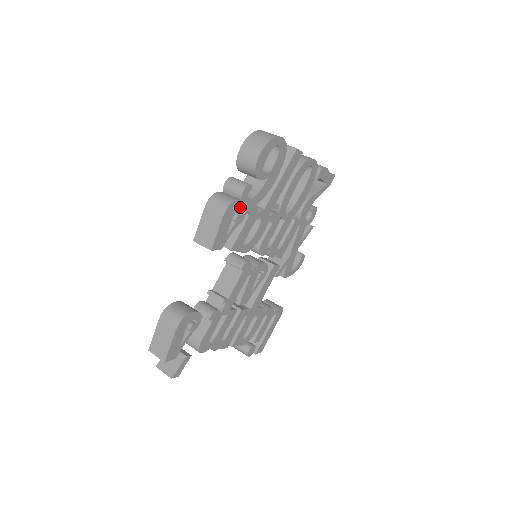
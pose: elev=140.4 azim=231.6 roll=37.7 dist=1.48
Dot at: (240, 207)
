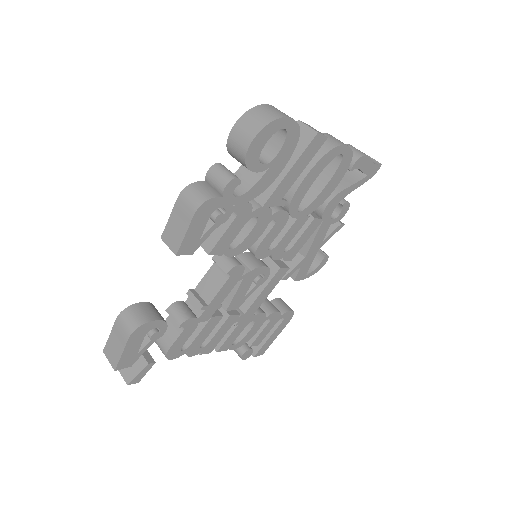
Dot at: (221, 205)
